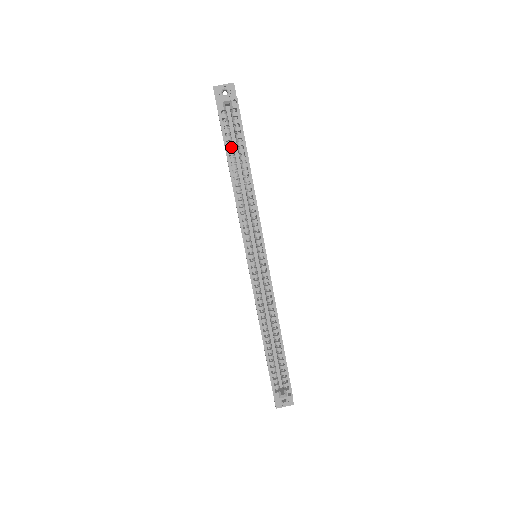
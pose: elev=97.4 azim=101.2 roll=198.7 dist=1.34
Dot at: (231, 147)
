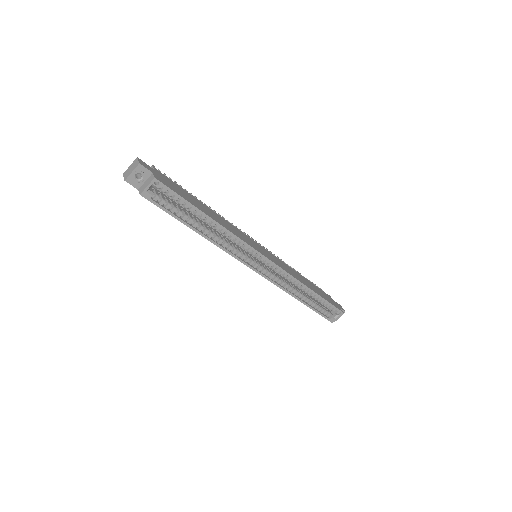
Dot at: (180, 213)
